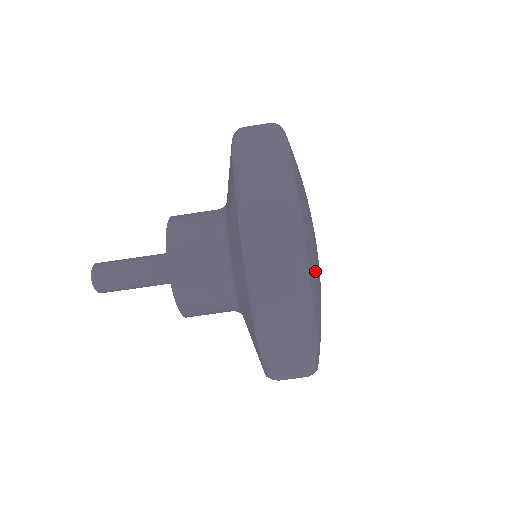
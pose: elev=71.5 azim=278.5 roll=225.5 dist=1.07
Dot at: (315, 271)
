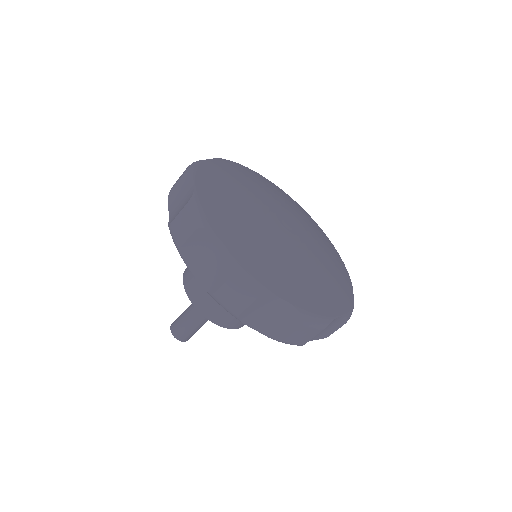
Dot at: (263, 260)
